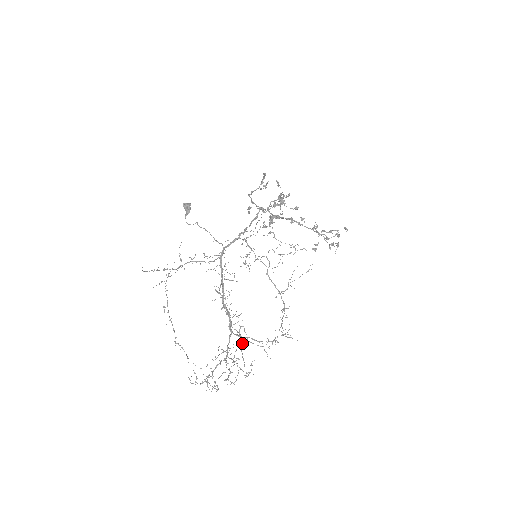
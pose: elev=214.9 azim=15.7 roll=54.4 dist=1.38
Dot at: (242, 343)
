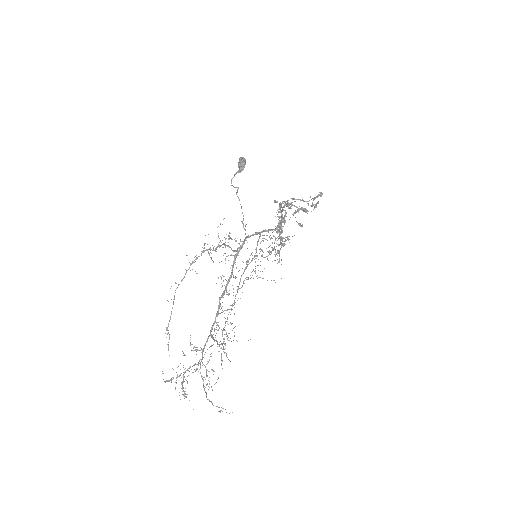
Dot at: (221, 354)
